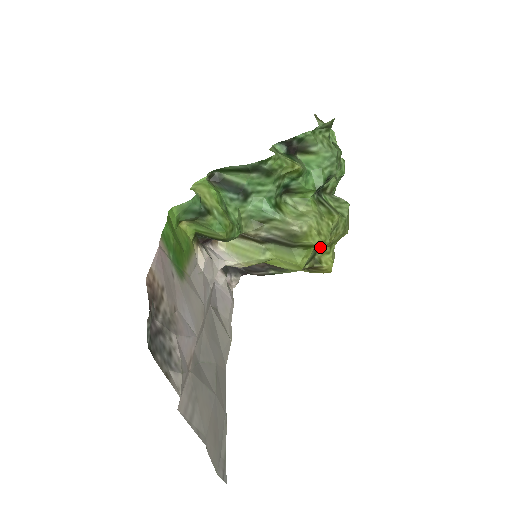
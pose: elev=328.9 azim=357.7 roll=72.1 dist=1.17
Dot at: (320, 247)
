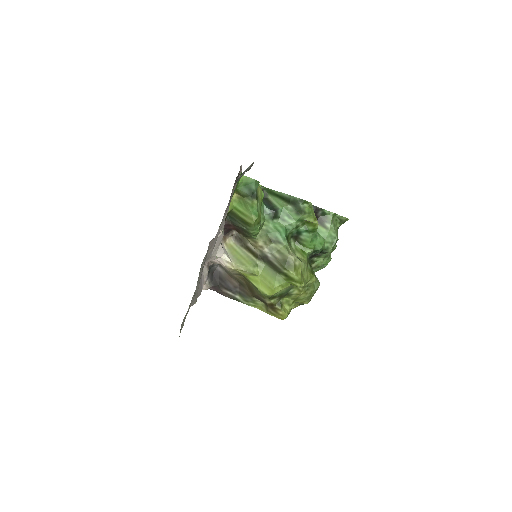
Dot at: (296, 285)
